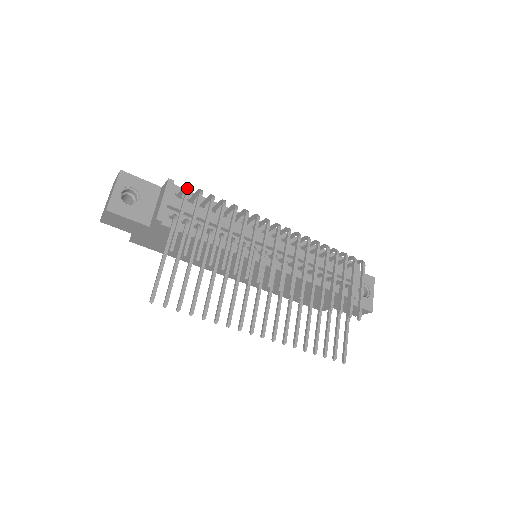
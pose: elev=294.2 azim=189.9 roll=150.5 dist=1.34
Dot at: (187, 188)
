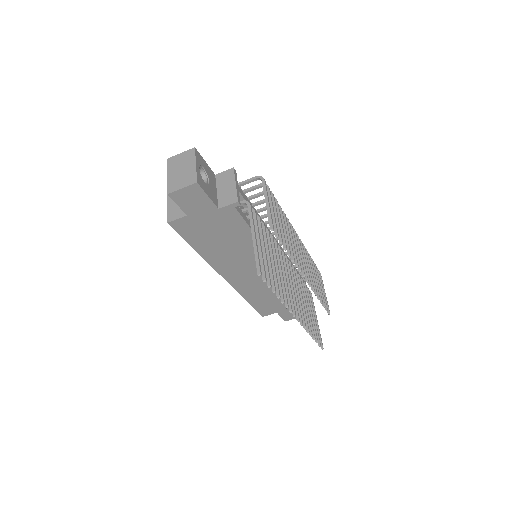
Dot at: (264, 179)
